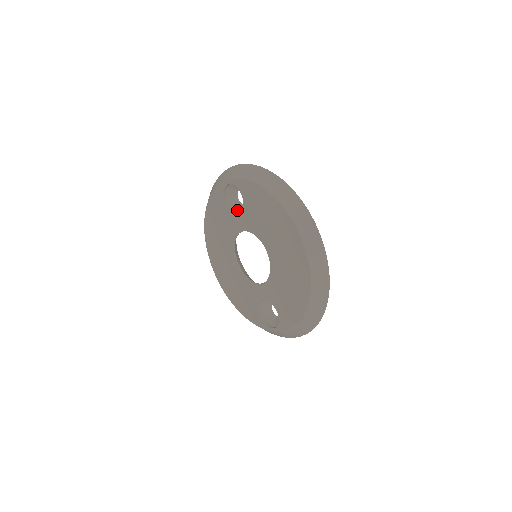
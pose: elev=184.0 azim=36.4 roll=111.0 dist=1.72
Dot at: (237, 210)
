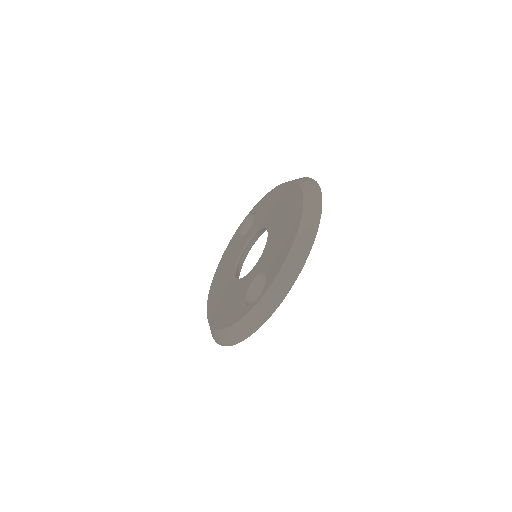
Dot at: occluded
